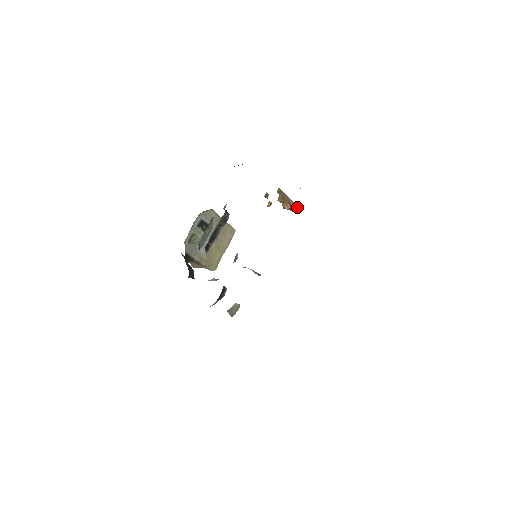
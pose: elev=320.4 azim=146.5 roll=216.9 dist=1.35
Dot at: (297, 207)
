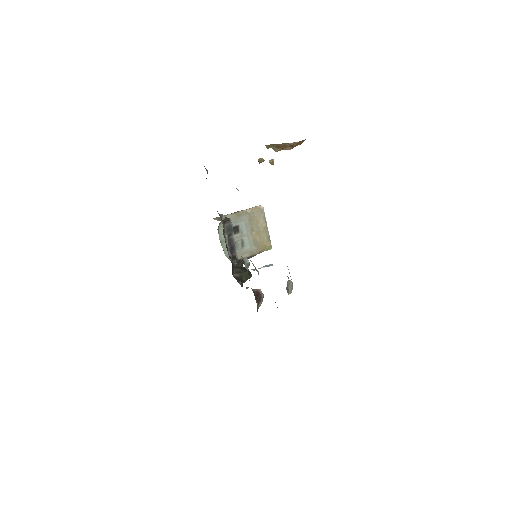
Dot at: (296, 142)
